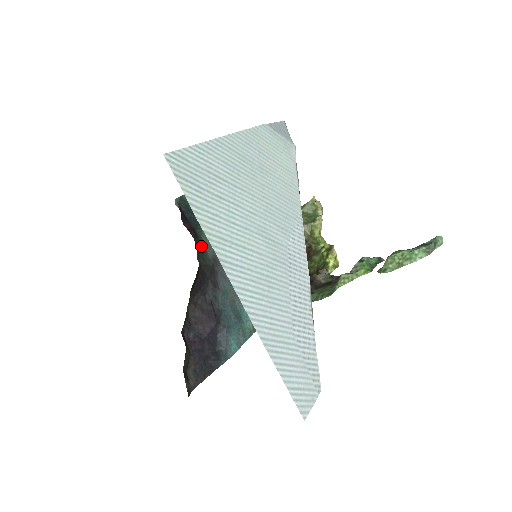
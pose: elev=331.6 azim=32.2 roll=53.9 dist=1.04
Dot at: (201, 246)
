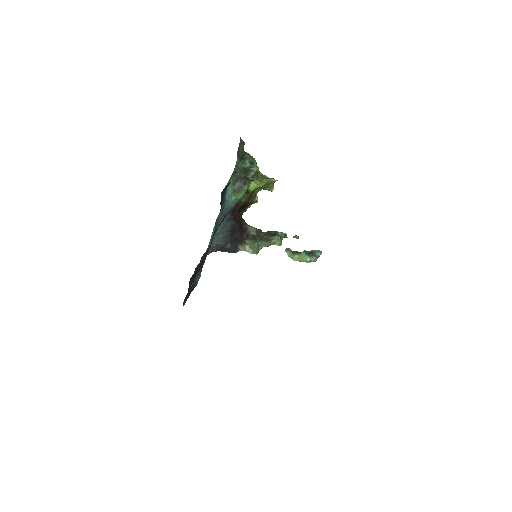
Dot at: occluded
